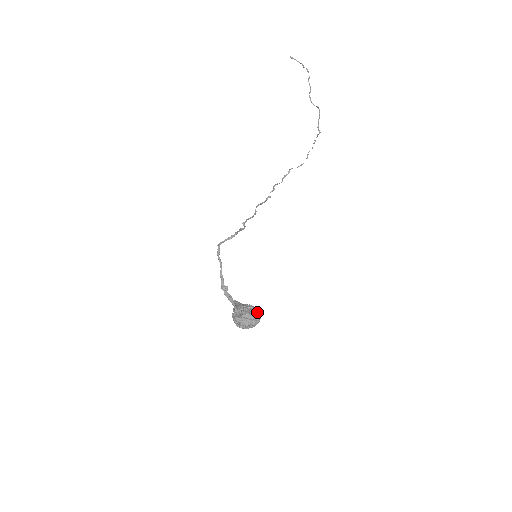
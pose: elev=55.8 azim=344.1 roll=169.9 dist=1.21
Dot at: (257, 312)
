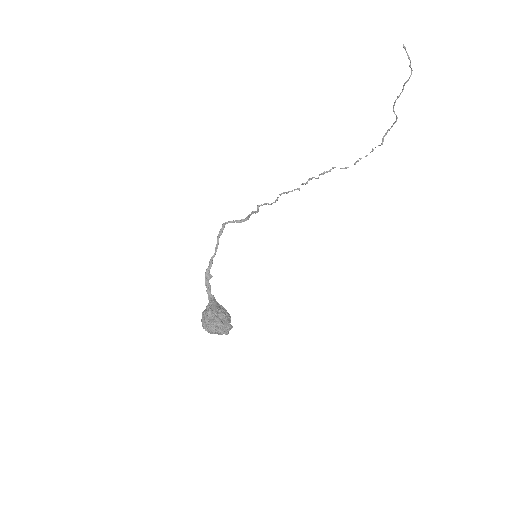
Dot at: (230, 325)
